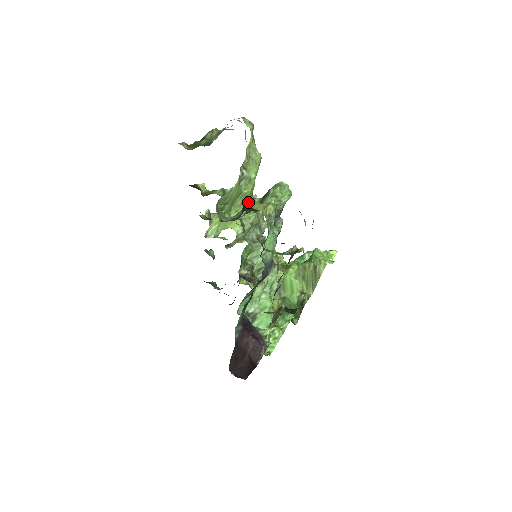
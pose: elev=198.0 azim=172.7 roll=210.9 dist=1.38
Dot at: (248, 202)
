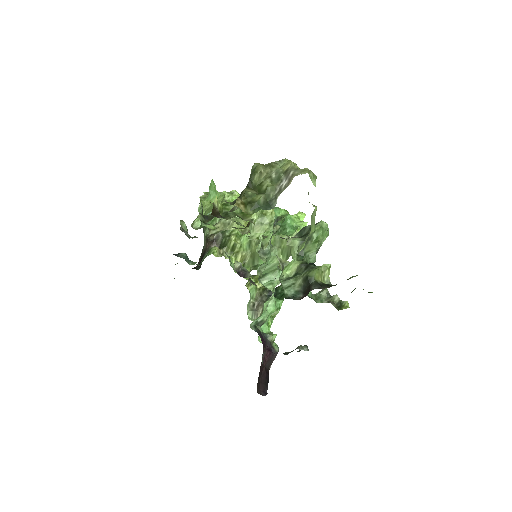
Dot at: (291, 249)
